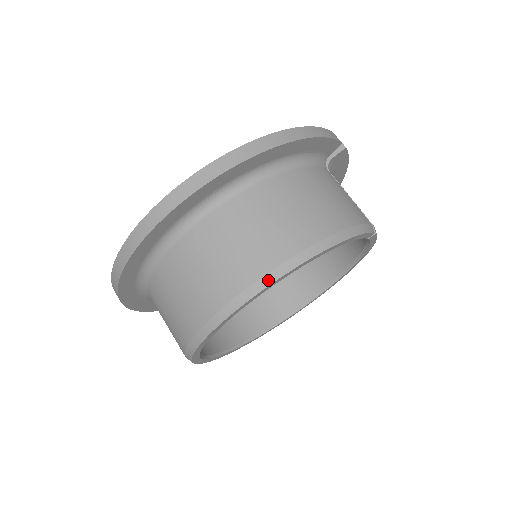
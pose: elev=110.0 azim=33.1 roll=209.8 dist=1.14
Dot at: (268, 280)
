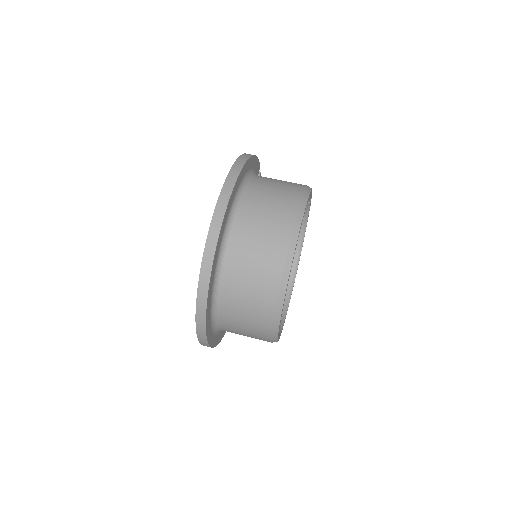
Dot at: (301, 213)
